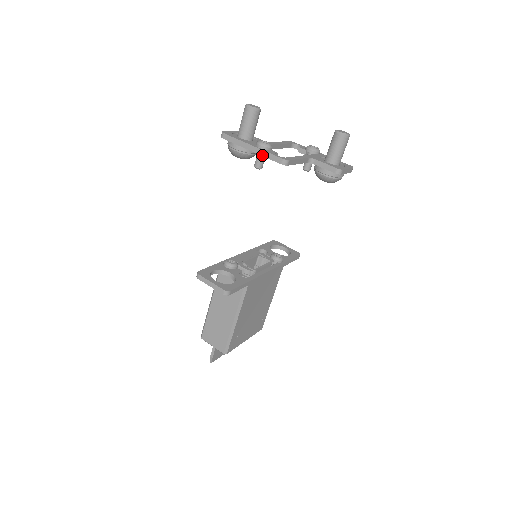
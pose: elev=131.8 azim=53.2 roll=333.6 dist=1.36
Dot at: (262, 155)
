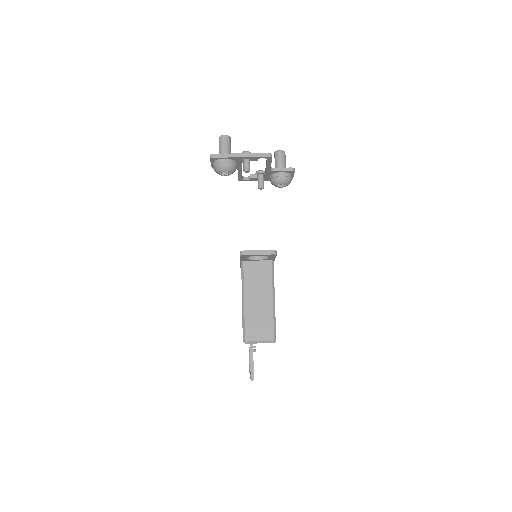
Dot at: (252, 156)
